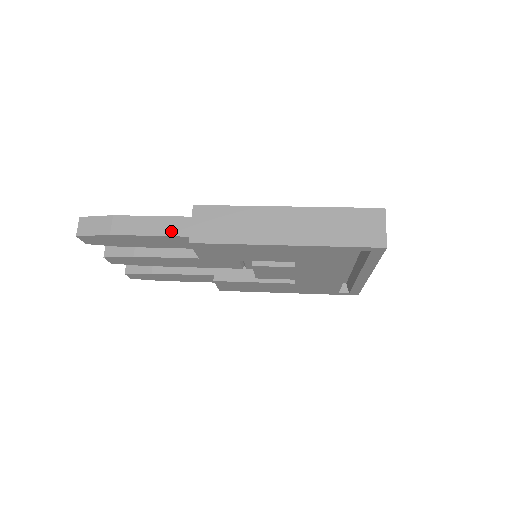
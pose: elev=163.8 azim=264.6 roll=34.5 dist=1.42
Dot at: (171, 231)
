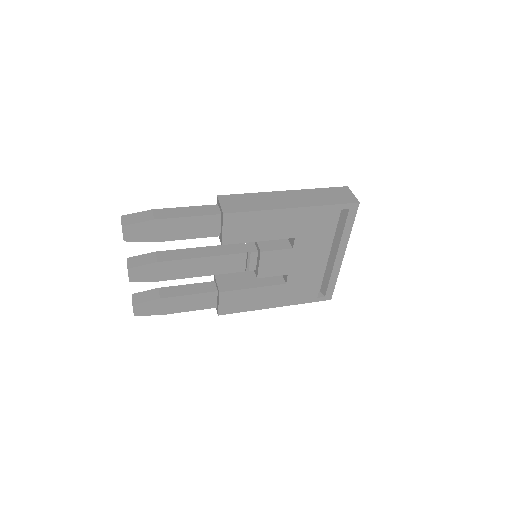
Dot at: (204, 213)
